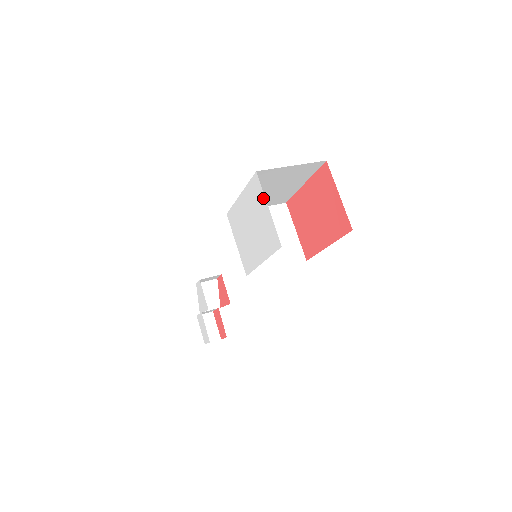
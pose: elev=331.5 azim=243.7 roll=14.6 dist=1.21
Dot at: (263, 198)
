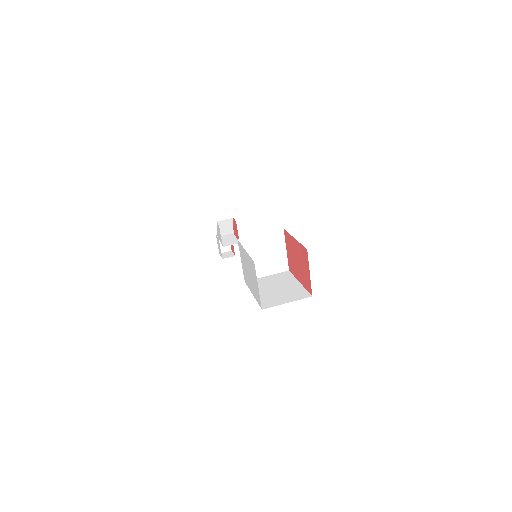
Dot at: (256, 278)
